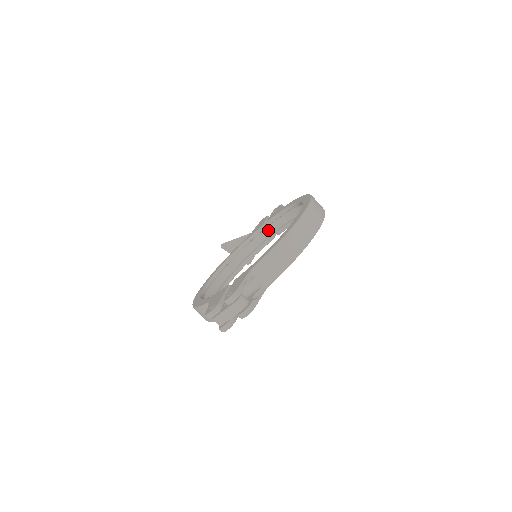
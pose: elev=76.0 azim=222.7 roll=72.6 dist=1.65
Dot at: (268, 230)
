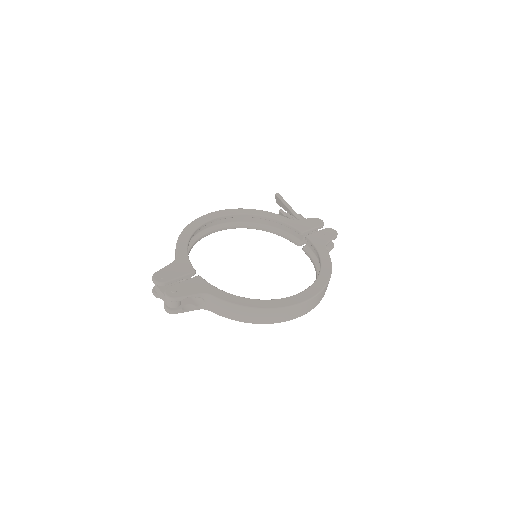
Dot at: (303, 237)
